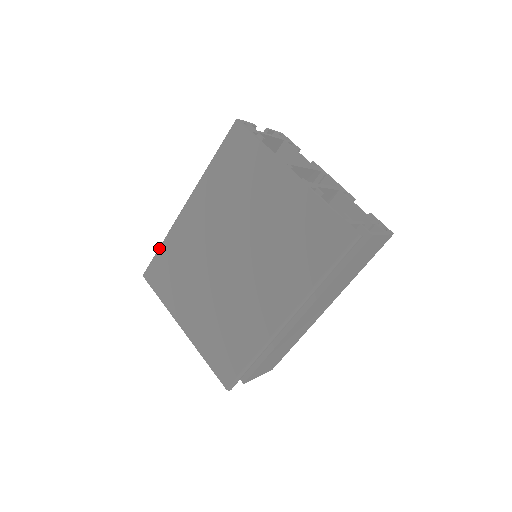
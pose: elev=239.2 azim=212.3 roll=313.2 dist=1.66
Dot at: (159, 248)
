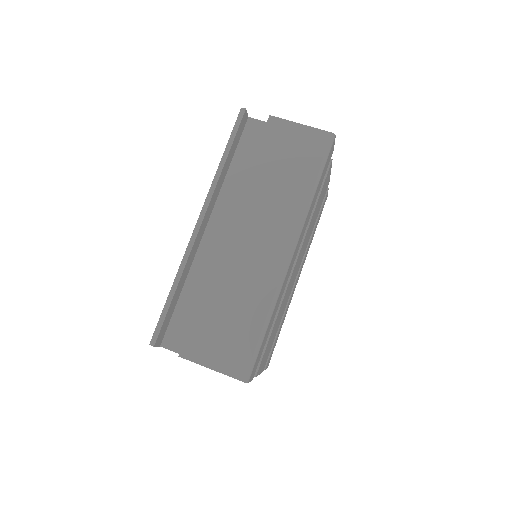
Dot at: occluded
